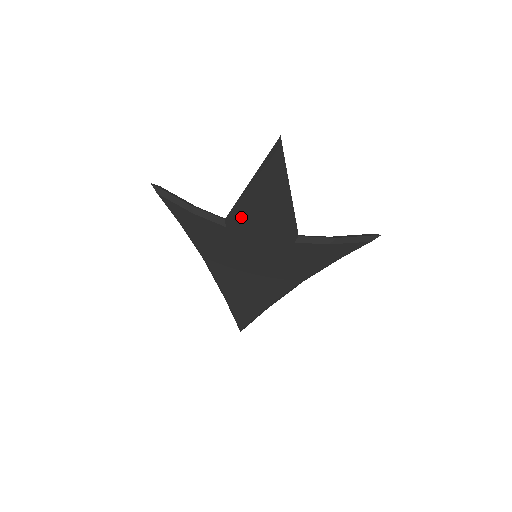
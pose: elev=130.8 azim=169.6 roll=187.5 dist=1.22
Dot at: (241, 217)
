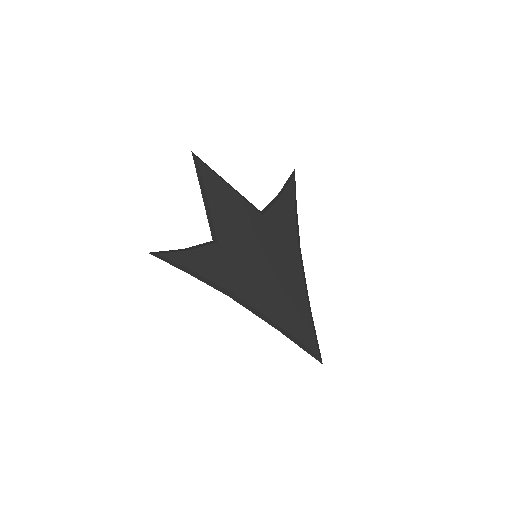
Dot at: (219, 224)
